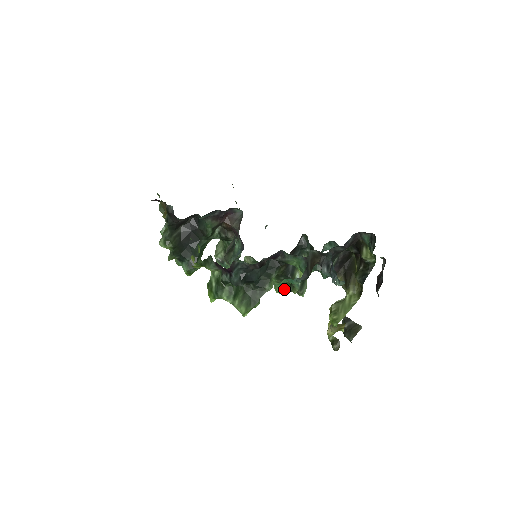
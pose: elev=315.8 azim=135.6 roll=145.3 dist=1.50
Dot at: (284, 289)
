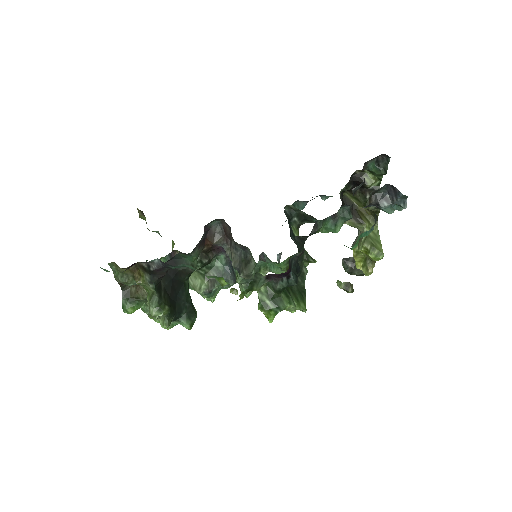
Dot at: occluded
